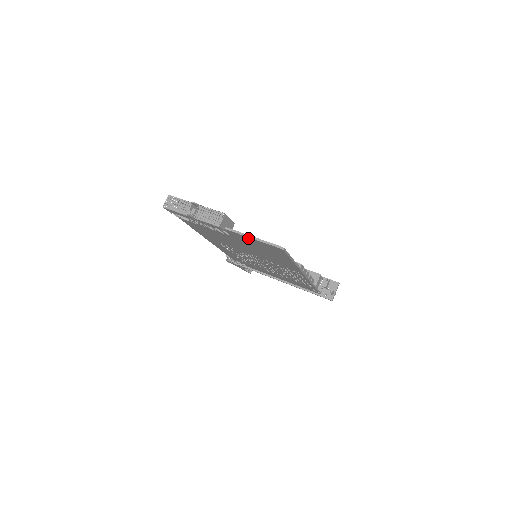
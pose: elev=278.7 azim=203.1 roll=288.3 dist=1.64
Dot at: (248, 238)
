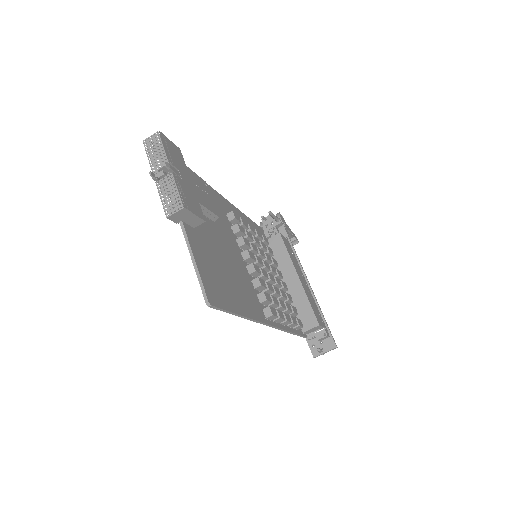
Dot at: (194, 255)
